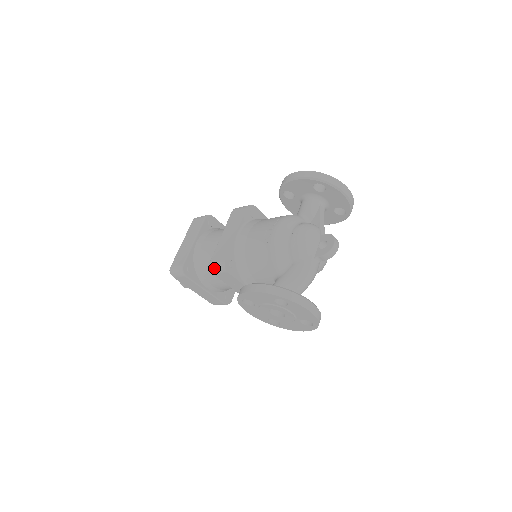
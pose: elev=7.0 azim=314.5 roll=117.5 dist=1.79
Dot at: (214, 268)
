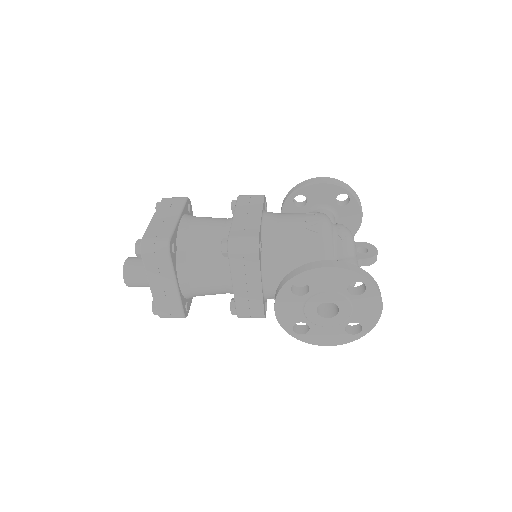
Dot at: (237, 245)
